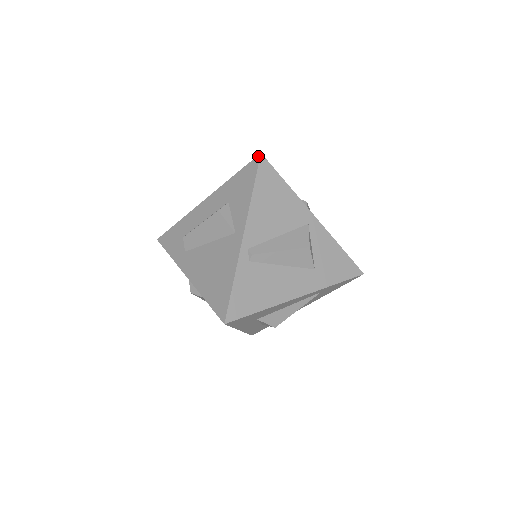
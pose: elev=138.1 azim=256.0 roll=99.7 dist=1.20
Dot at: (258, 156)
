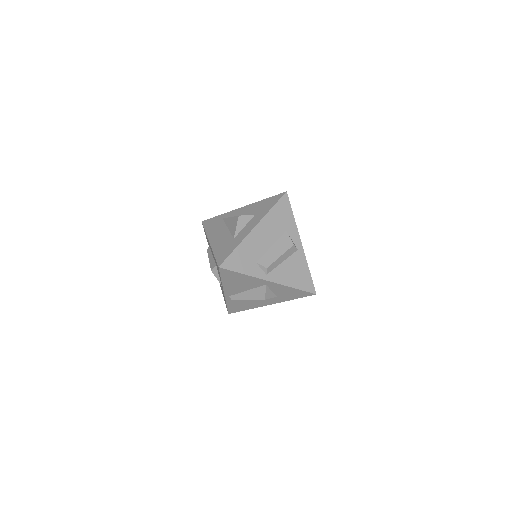
Dot at: (218, 267)
